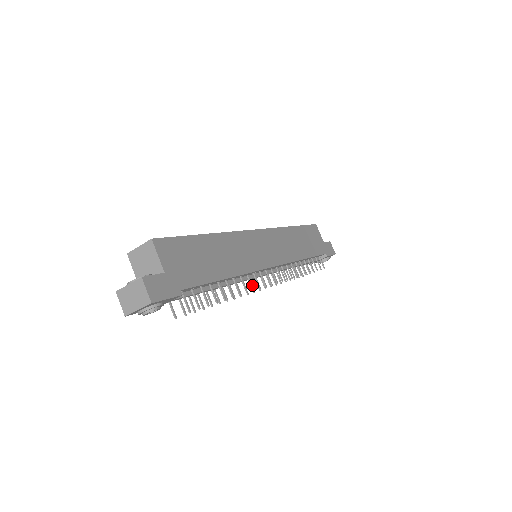
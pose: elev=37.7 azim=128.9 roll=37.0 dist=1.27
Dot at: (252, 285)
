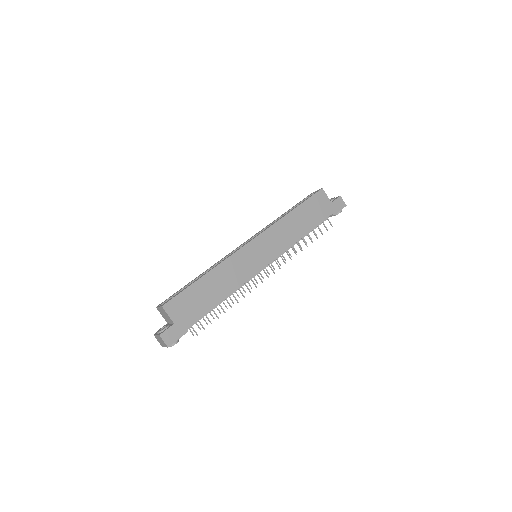
Dot at: (249, 289)
